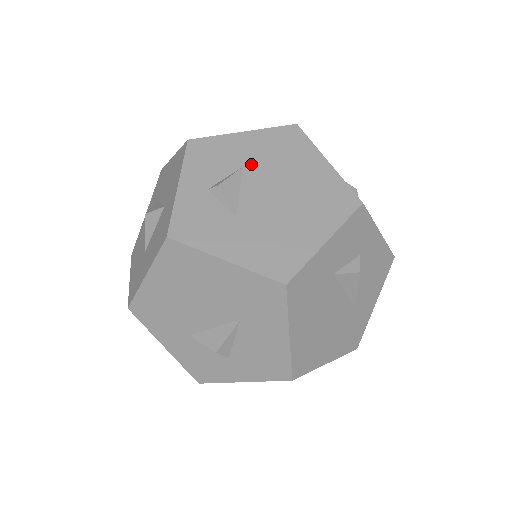
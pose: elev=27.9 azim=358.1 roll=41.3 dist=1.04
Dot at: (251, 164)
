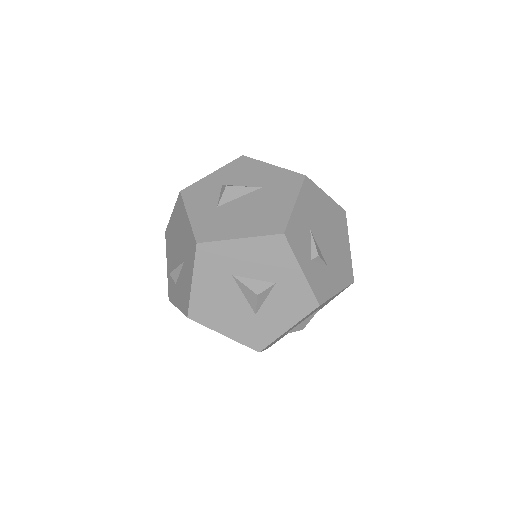
Dot at: (311, 225)
